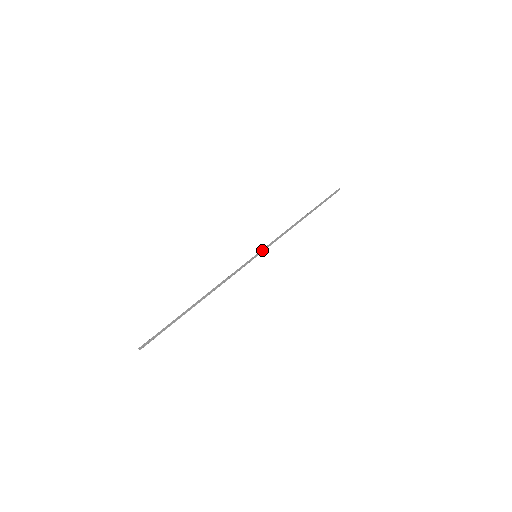
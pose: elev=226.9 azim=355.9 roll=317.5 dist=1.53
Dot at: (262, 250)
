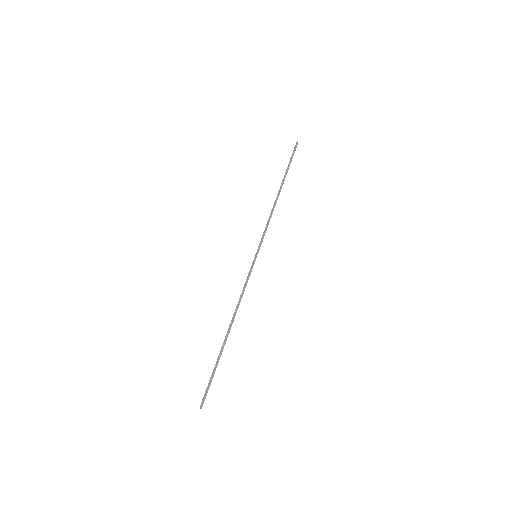
Dot at: occluded
